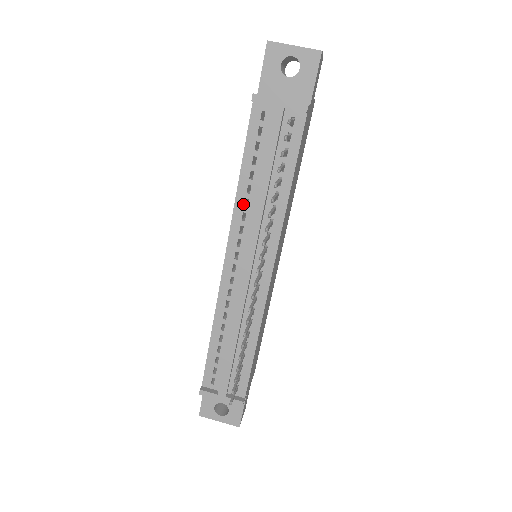
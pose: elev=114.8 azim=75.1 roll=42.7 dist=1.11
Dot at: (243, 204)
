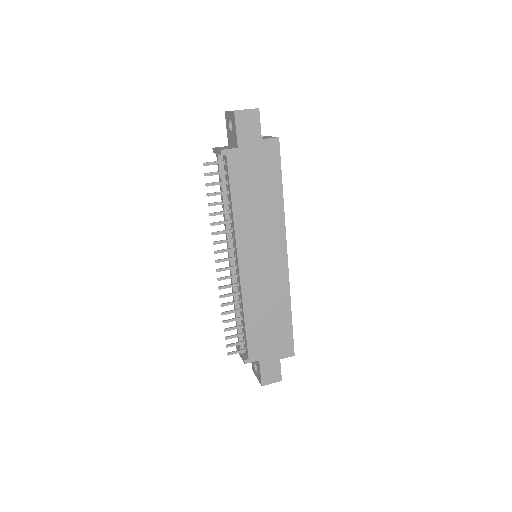
Dot at: occluded
